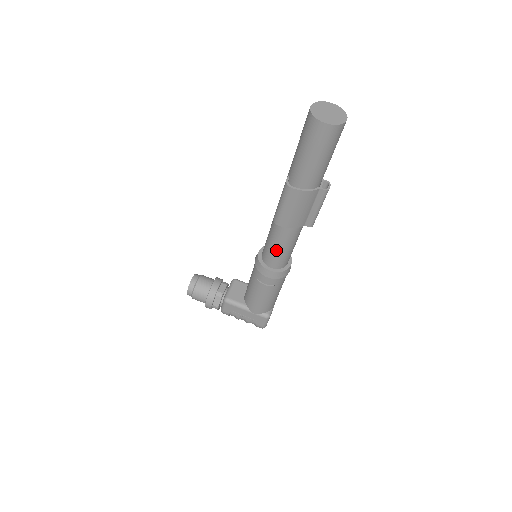
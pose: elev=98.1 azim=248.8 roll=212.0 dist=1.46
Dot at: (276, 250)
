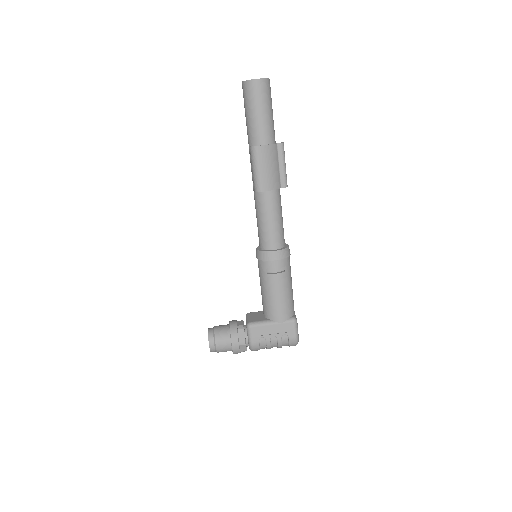
Dot at: (270, 225)
